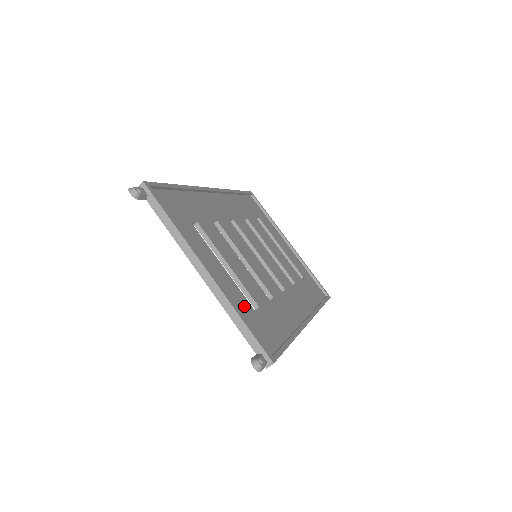
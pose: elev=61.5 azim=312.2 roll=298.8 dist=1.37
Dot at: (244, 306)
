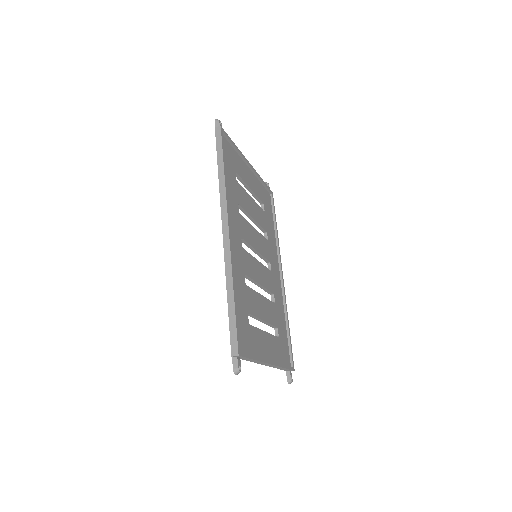
Dot at: (278, 347)
